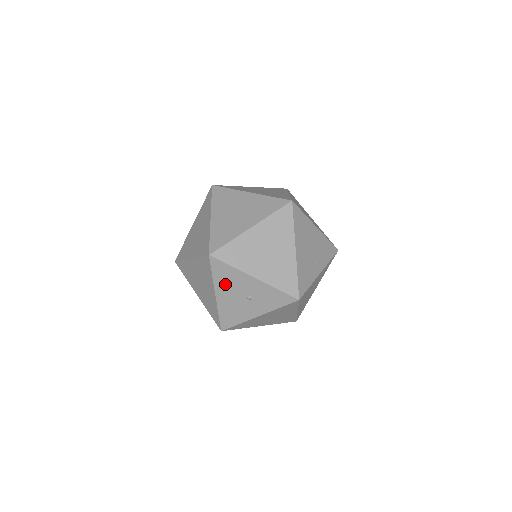
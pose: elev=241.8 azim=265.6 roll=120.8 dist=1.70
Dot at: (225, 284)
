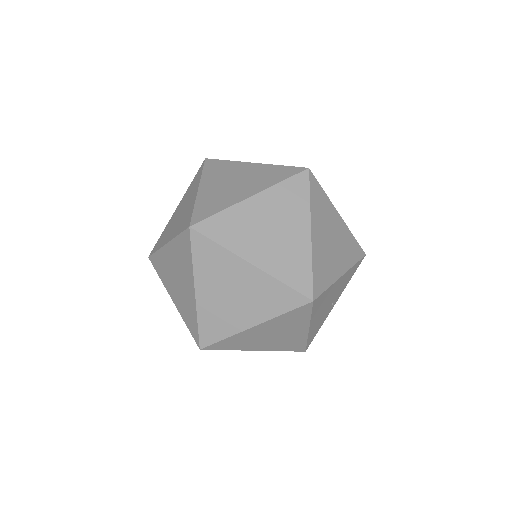
Dot at: occluded
